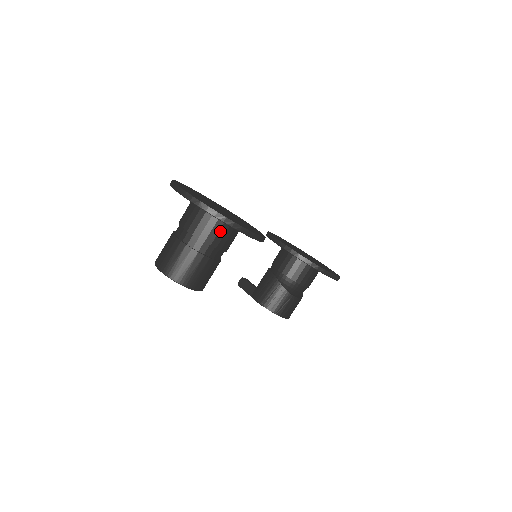
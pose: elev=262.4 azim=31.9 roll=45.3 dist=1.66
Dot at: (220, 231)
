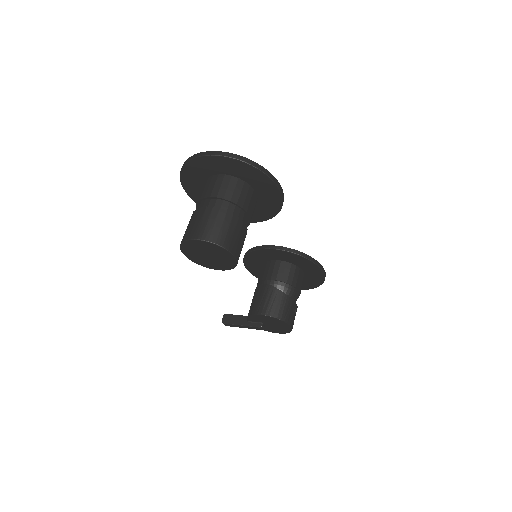
Dot at: (247, 195)
